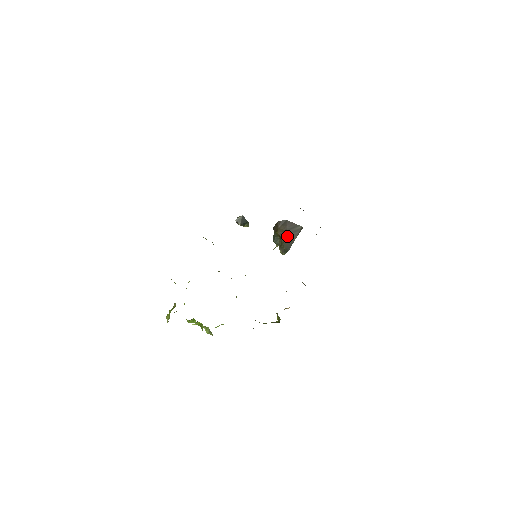
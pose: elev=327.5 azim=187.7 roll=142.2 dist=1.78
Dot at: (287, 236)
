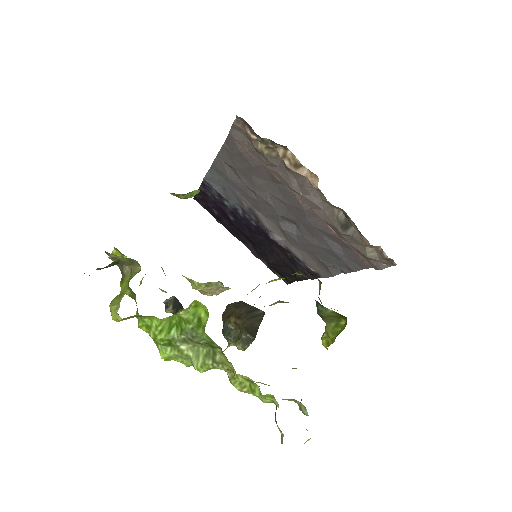
Dot at: (247, 320)
